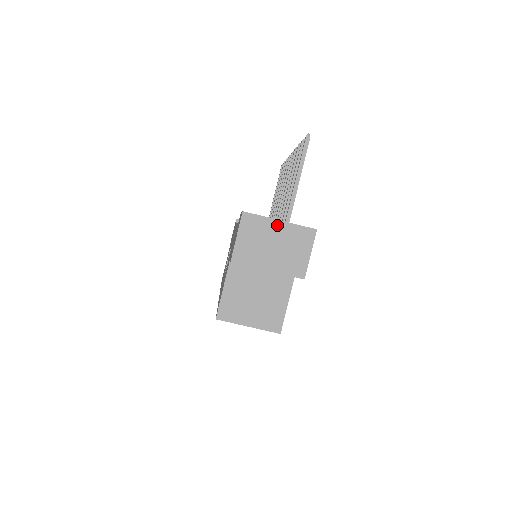
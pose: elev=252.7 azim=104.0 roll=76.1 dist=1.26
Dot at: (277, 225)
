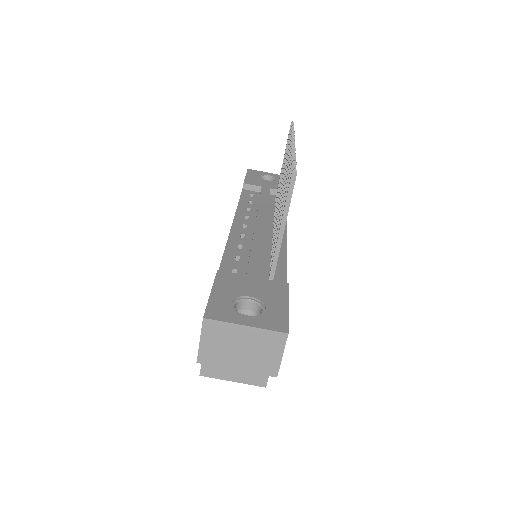
Dot at: (243, 330)
